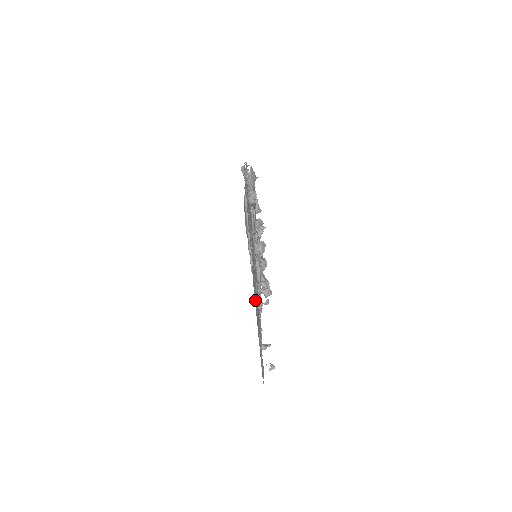
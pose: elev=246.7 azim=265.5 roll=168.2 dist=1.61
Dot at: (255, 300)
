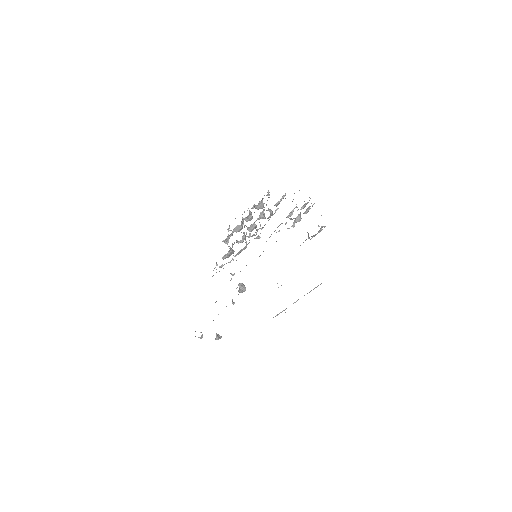
Dot at: occluded
